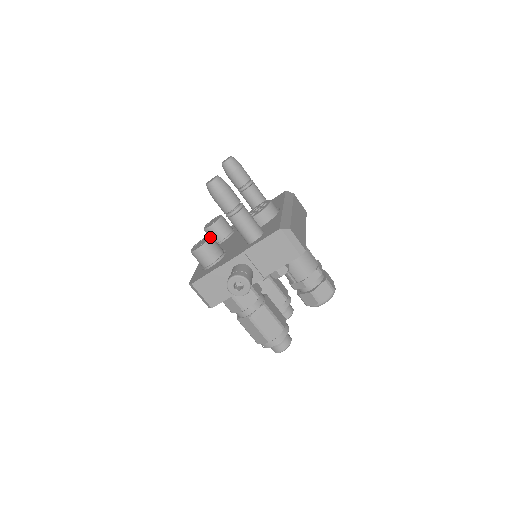
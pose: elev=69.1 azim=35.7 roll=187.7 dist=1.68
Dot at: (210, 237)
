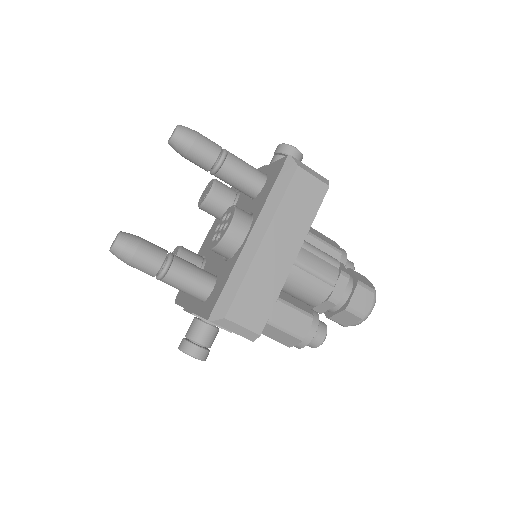
Dot at: occluded
